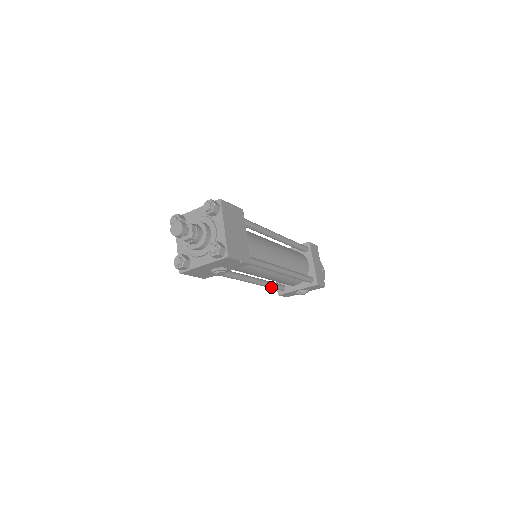
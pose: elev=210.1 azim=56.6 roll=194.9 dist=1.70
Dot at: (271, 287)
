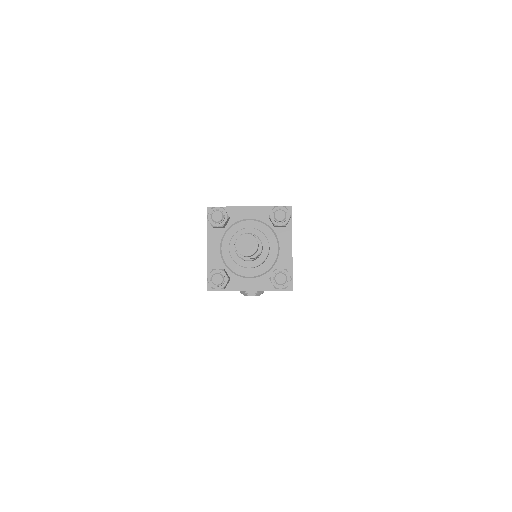
Dot at: occluded
